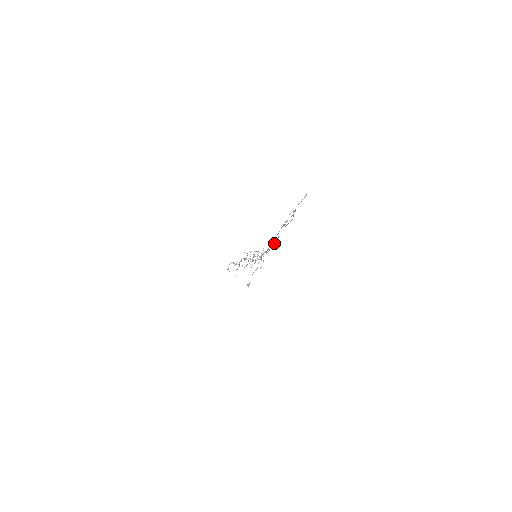
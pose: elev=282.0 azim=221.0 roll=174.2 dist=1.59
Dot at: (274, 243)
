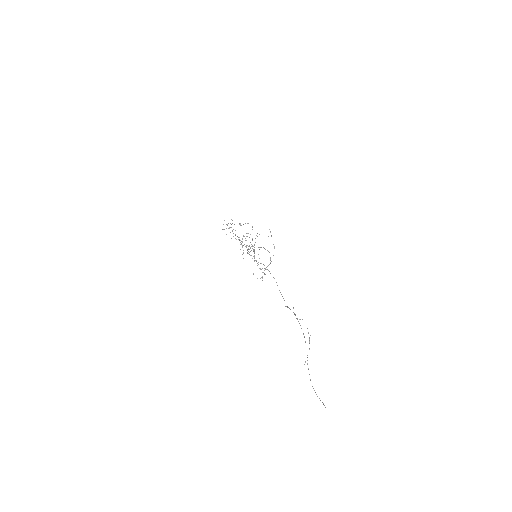
Dot at: occluded
